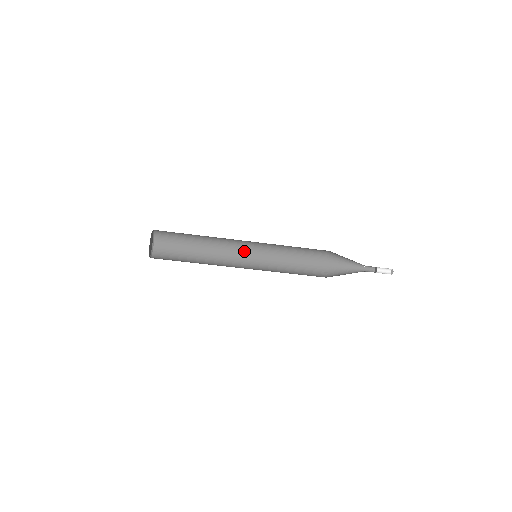
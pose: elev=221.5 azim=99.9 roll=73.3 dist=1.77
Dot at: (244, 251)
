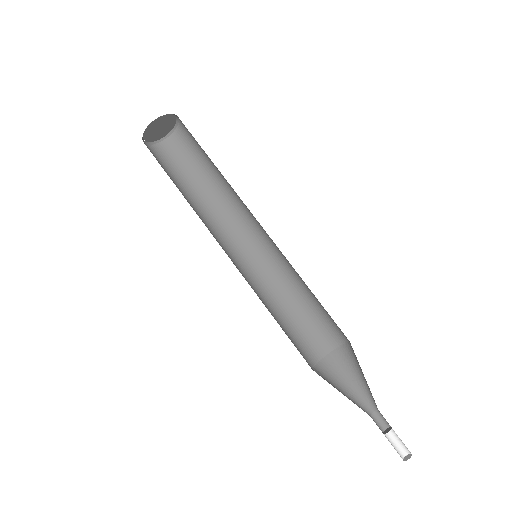
Dot at: (244, 247)
